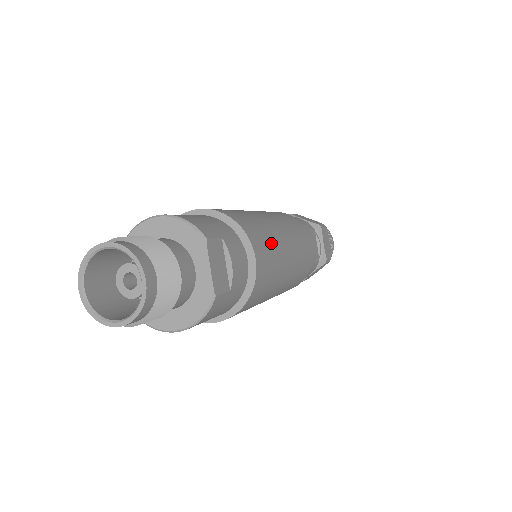
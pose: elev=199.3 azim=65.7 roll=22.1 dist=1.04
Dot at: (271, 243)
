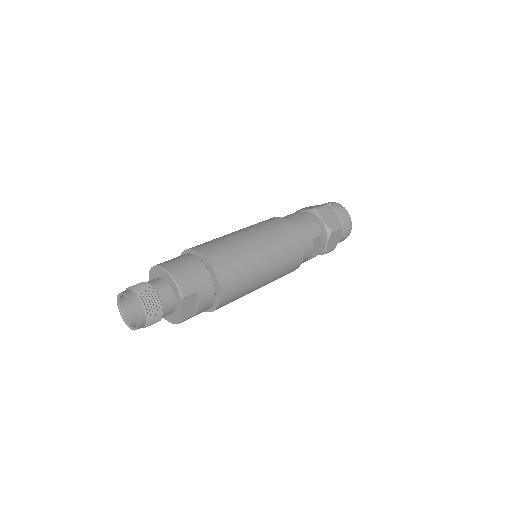
Dot at: (243, 281)
